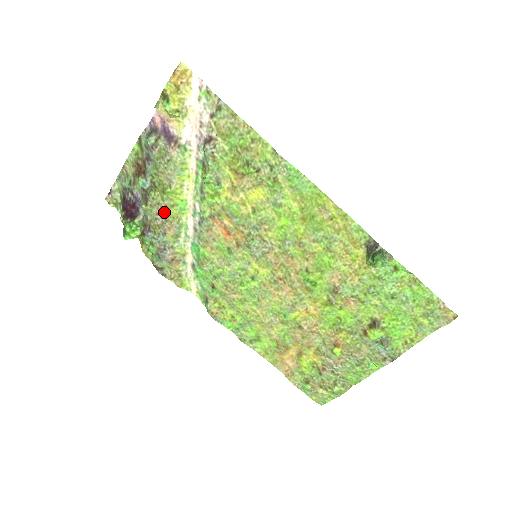
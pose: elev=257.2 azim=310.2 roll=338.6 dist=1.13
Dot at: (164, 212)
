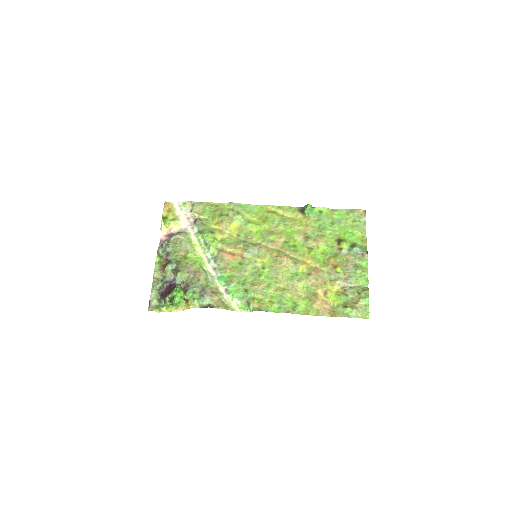
Dot at: (192, 269)
